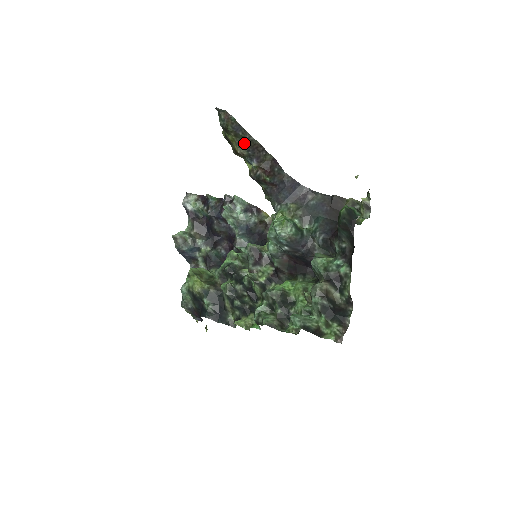
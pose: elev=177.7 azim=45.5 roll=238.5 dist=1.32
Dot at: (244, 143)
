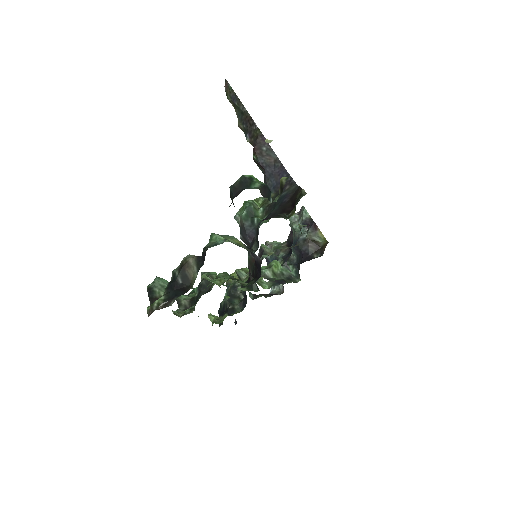
Dot at: (241, 115)
